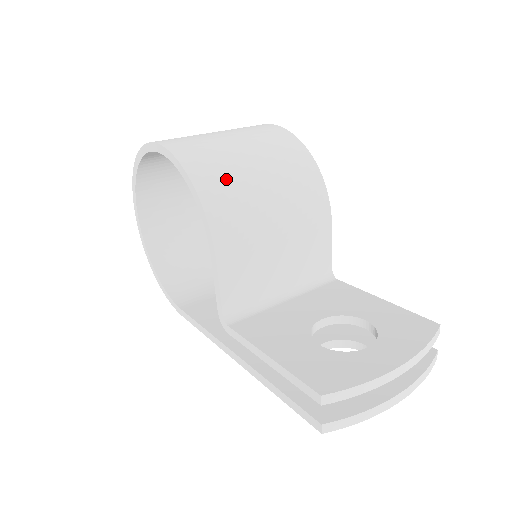
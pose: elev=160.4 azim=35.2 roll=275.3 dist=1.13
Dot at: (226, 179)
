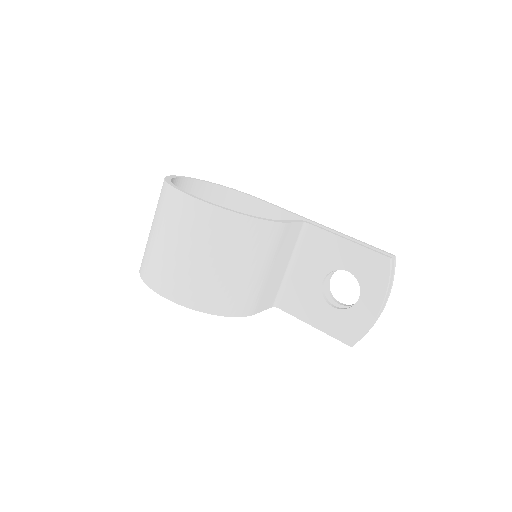
Dot at: (224, 293)
